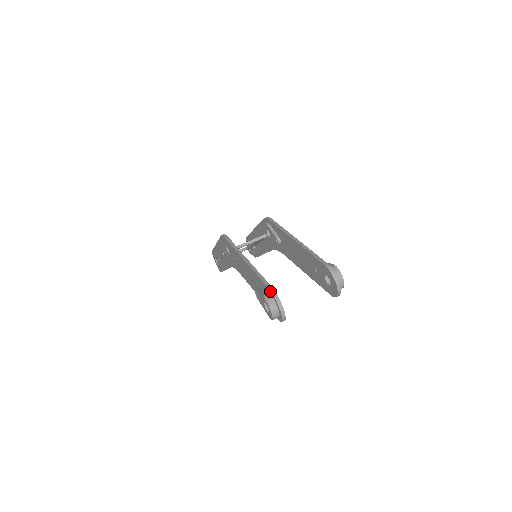
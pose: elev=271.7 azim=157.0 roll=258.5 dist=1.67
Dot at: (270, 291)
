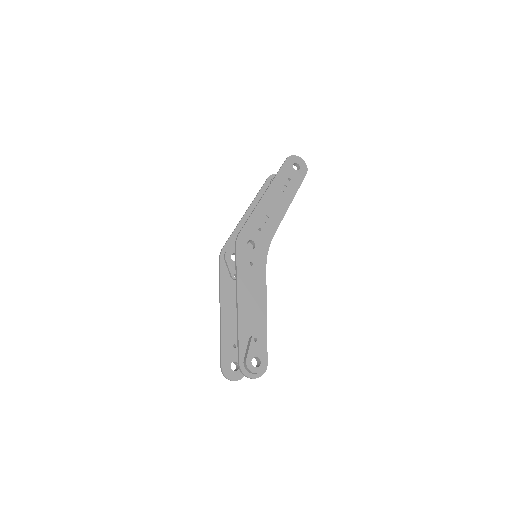
Dot at: (221, 368)
